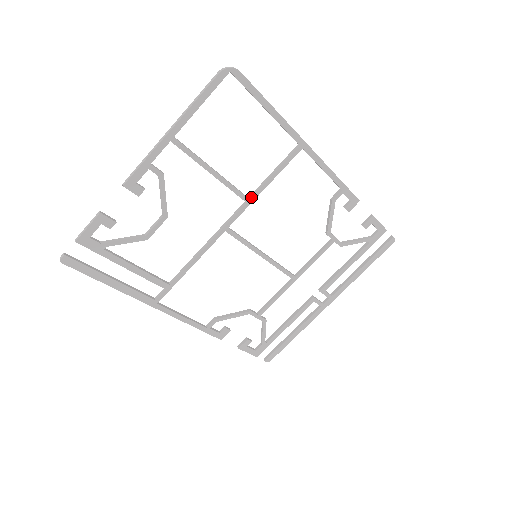
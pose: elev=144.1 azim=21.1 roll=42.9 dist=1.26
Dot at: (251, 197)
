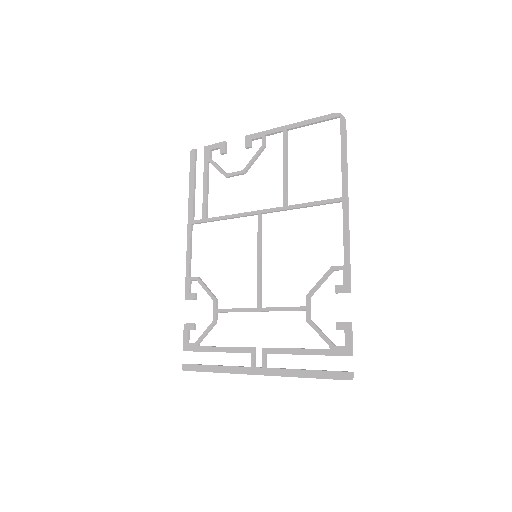
Dot at: (289, 205)
